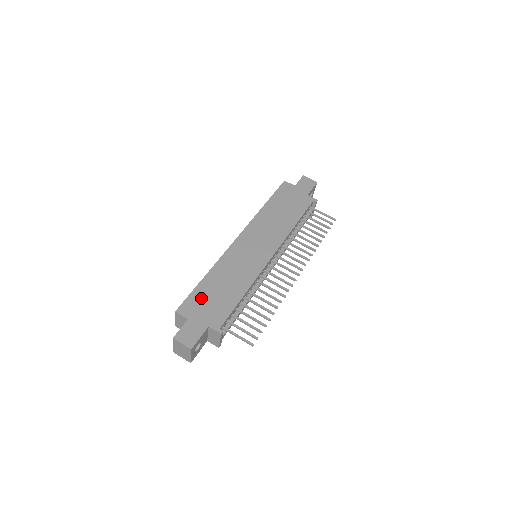
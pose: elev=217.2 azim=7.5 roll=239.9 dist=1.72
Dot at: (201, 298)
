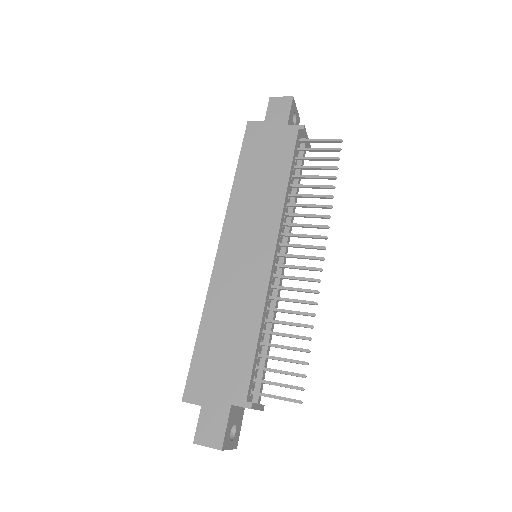
Dot at: (206, 365)
